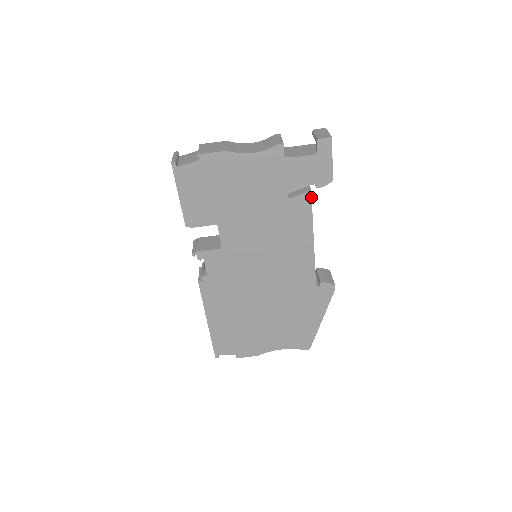
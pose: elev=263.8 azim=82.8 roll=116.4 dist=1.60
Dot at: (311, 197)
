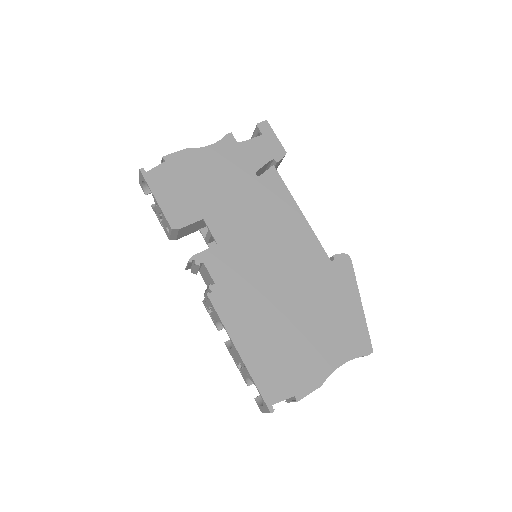
Dot at: (276, 171)
